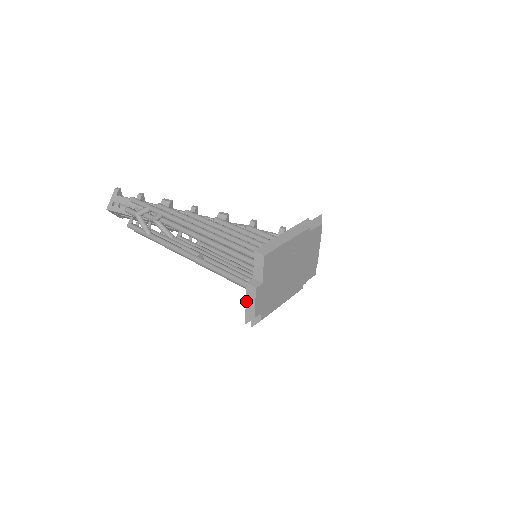
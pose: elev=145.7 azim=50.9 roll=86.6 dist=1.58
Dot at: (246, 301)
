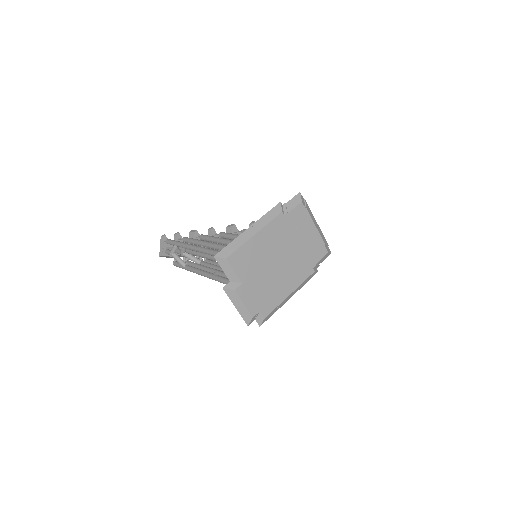
Dot at: (234, 304)
